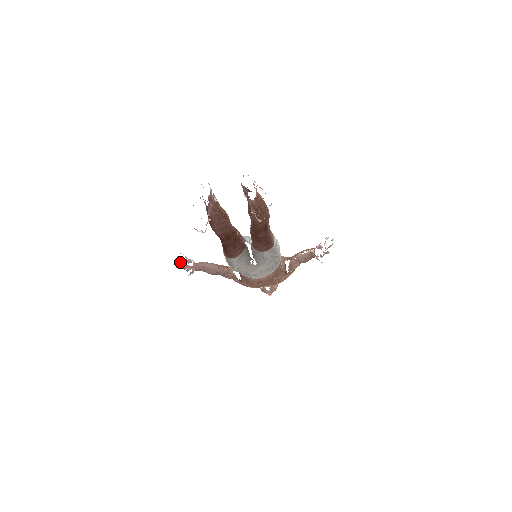
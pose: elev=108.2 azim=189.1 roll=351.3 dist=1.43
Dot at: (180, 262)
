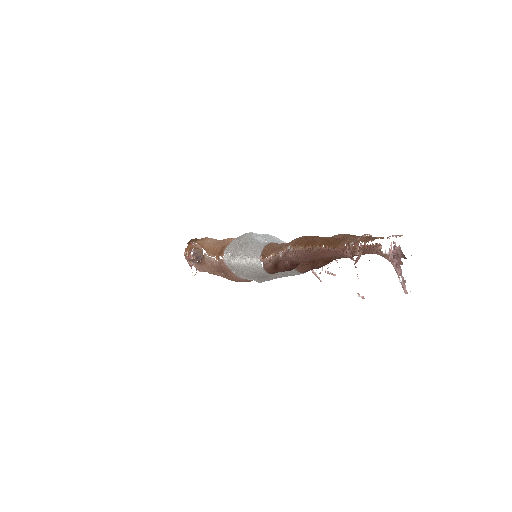
Dot at: (192, 256)
